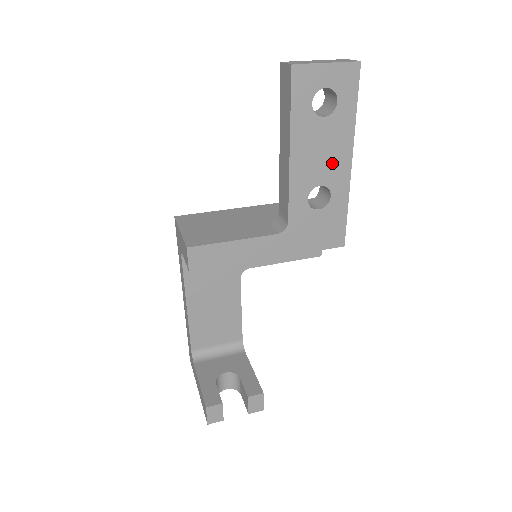
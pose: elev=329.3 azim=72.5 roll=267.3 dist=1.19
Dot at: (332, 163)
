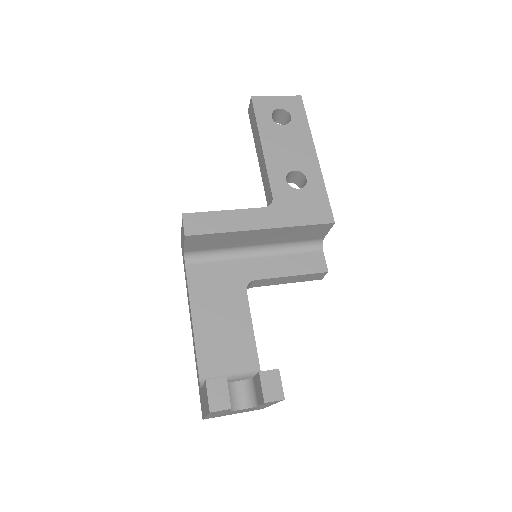
Dot at: (300, 155)
